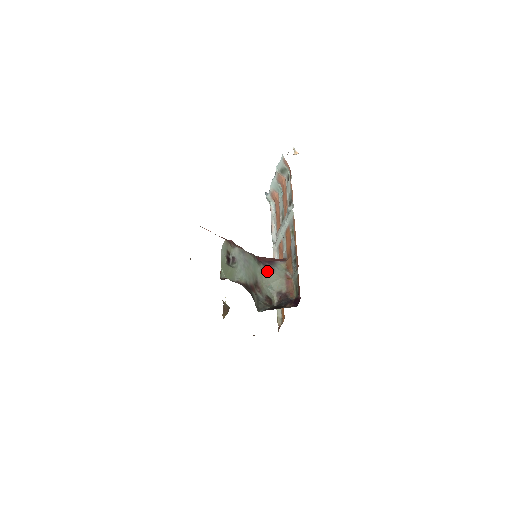
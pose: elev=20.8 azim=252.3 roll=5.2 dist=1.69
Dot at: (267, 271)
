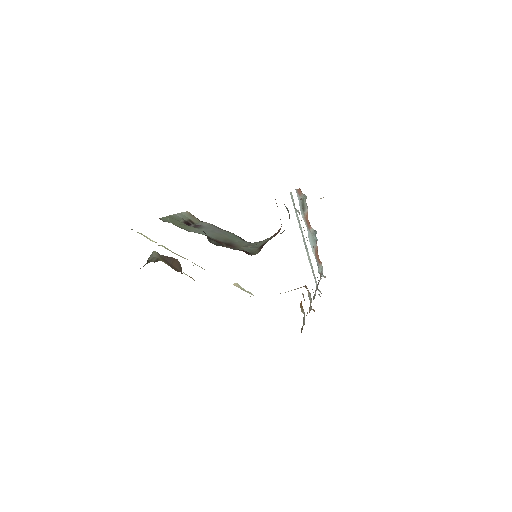
Dot at: (254, 242)
